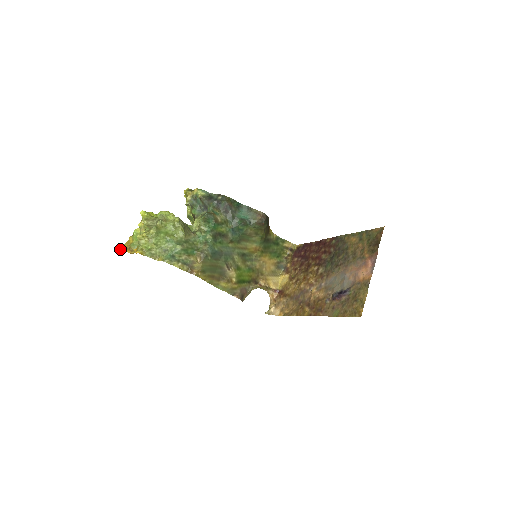
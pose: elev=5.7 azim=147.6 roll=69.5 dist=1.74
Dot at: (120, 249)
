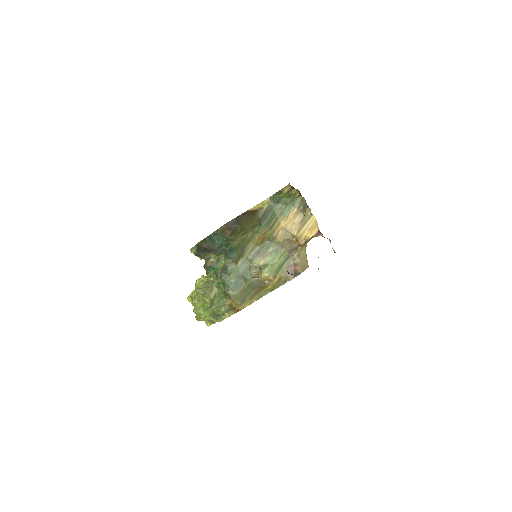
Dot at: occluded
